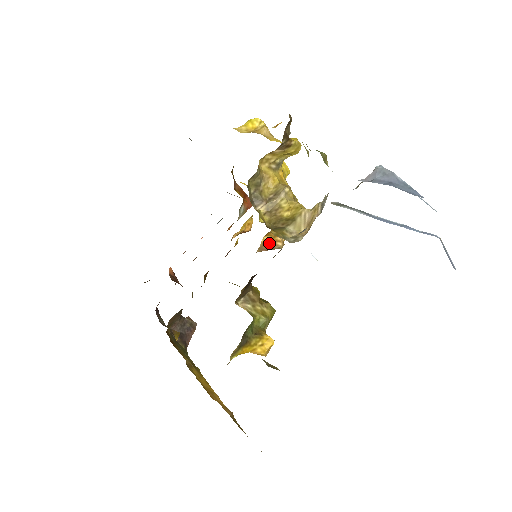
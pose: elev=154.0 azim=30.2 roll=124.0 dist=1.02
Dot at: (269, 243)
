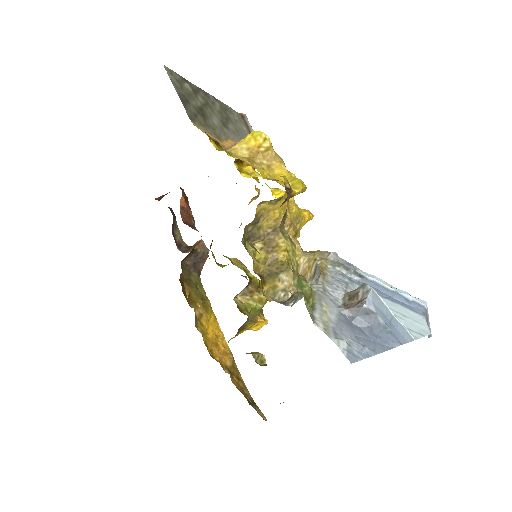
Dot at: occluded
